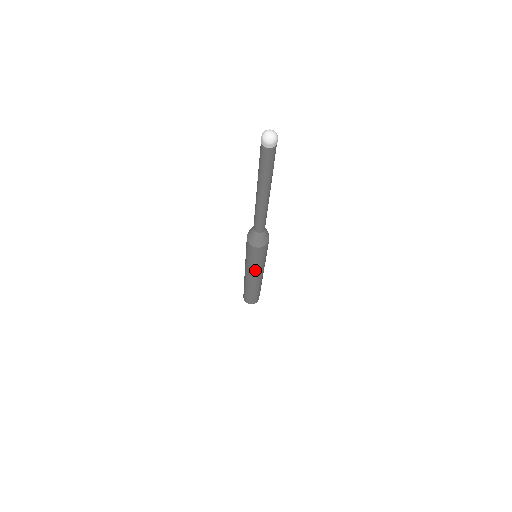
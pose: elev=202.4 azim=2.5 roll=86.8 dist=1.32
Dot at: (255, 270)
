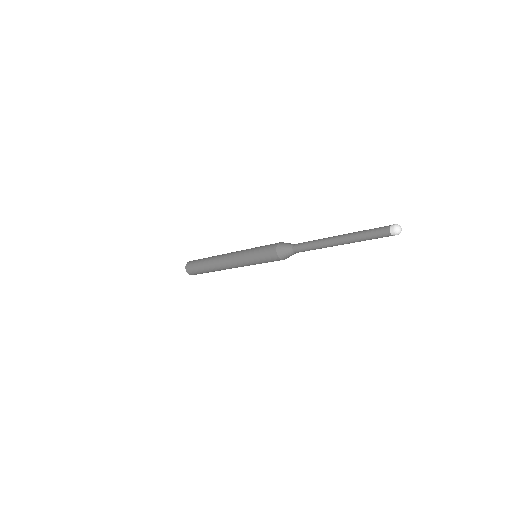
Dot at: (244, 262)
